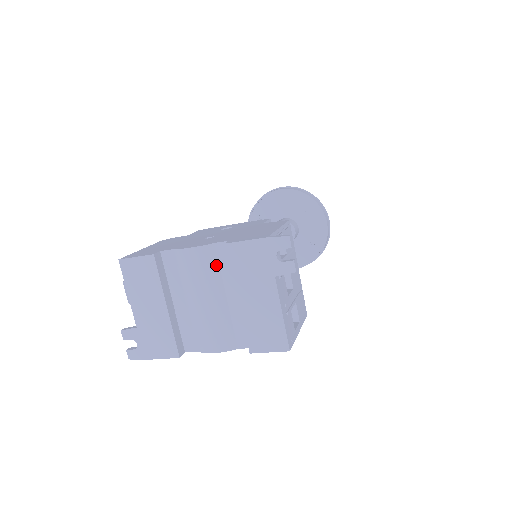
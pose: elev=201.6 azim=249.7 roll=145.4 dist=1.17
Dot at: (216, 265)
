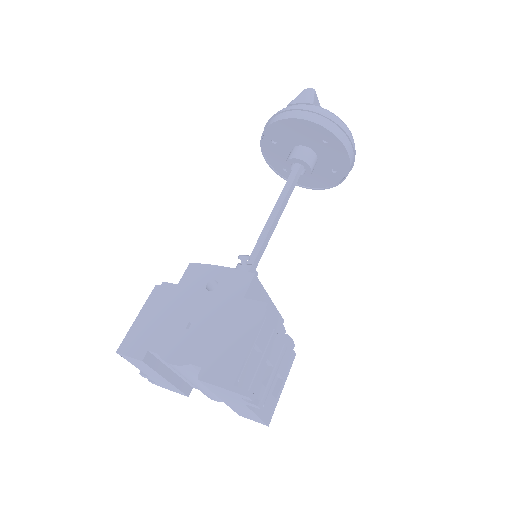
Dot at: (197, 373)
